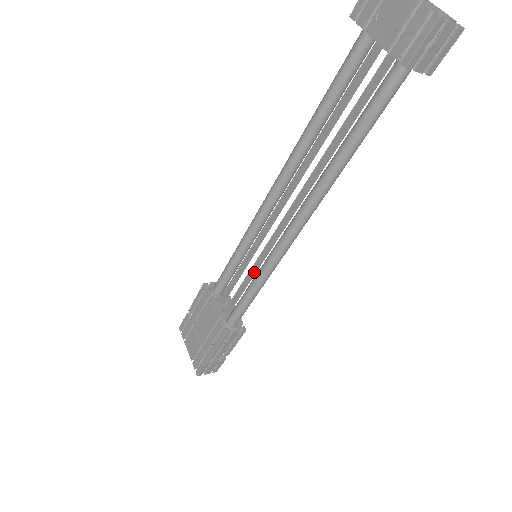
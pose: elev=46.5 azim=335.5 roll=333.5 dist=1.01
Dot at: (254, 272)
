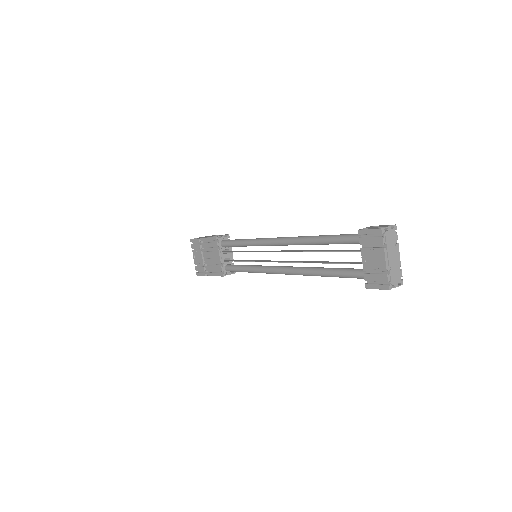
Dot at: occluded
